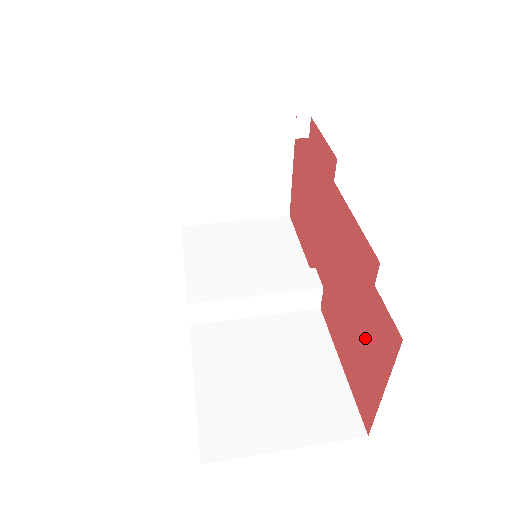
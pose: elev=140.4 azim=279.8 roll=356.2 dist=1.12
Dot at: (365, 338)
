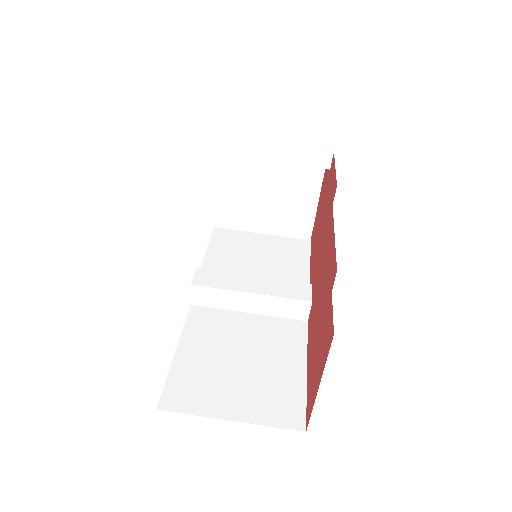
Dot at: (320, 340)
